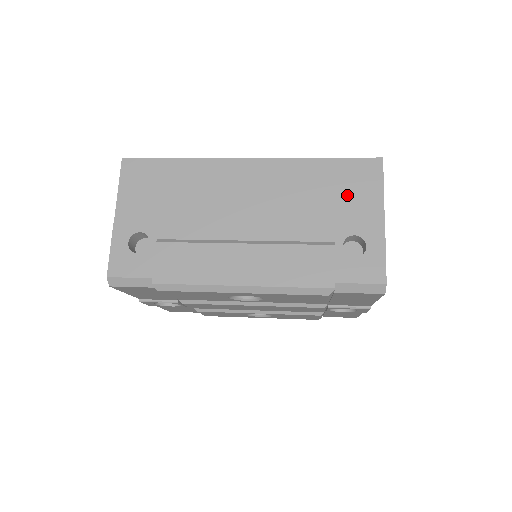
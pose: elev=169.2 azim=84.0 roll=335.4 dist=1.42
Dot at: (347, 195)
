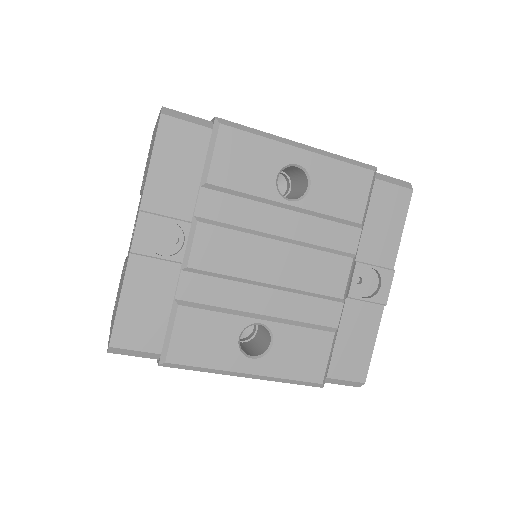
Dot at: occluded
